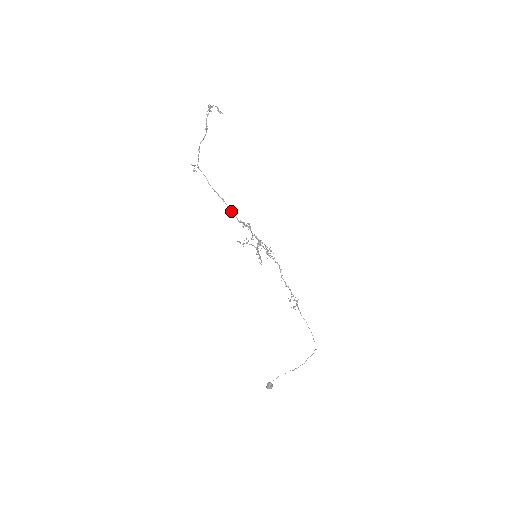
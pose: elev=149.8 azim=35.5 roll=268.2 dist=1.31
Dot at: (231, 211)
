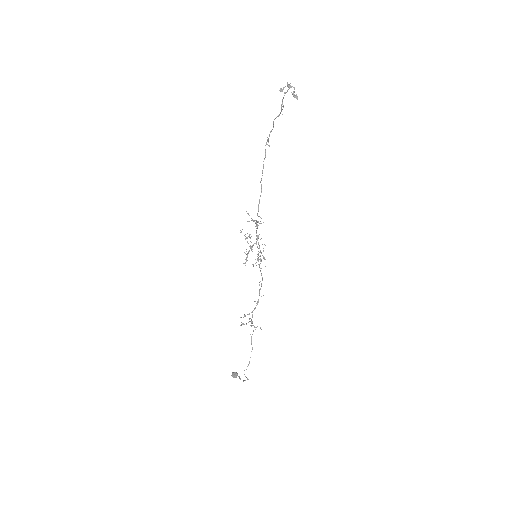
Dot at: (259, 200)
